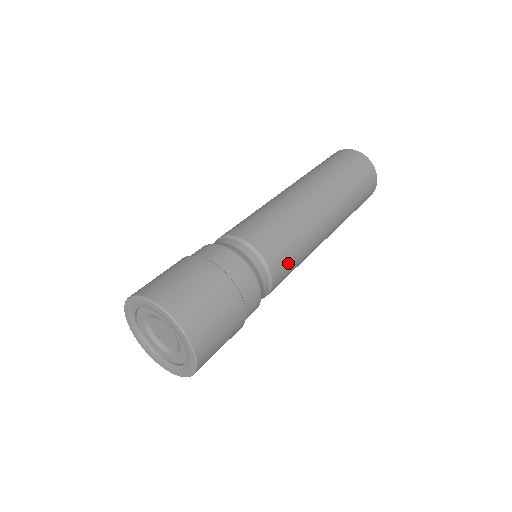
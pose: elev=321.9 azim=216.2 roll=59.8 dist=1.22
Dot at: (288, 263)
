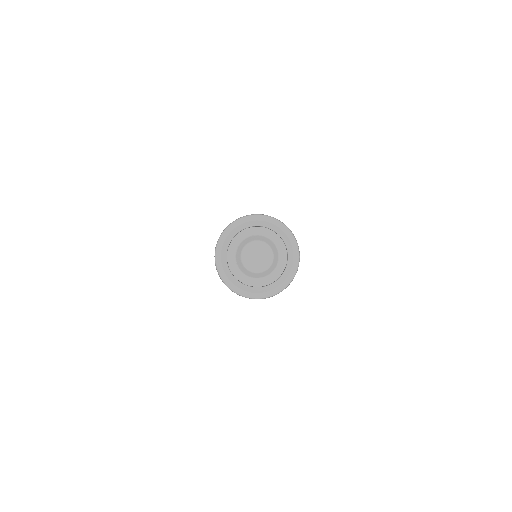
Dot at: occluded
